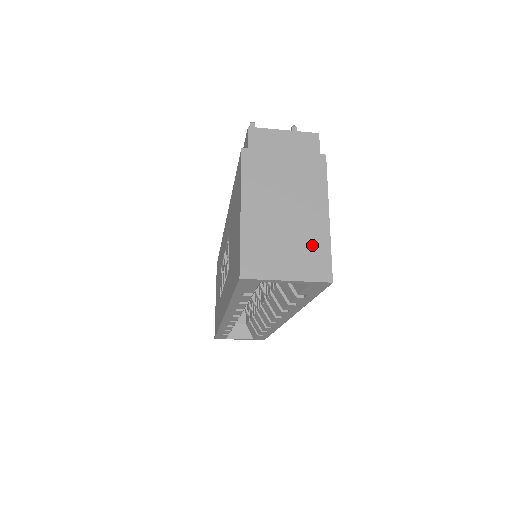
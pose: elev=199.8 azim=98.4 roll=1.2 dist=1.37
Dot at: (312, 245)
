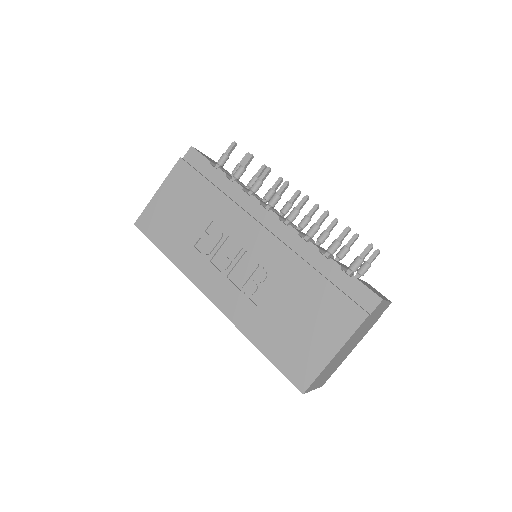
Dot at: (334, 369)
